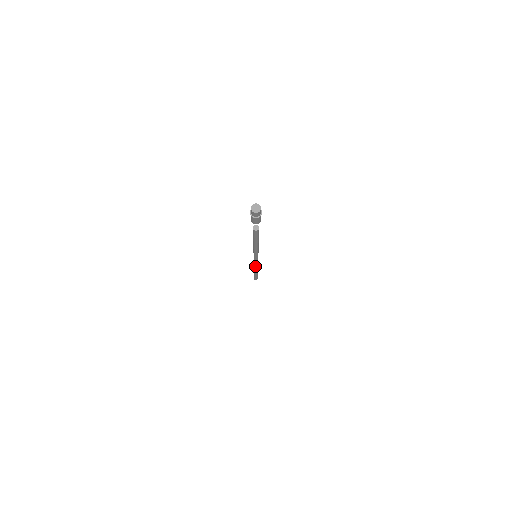
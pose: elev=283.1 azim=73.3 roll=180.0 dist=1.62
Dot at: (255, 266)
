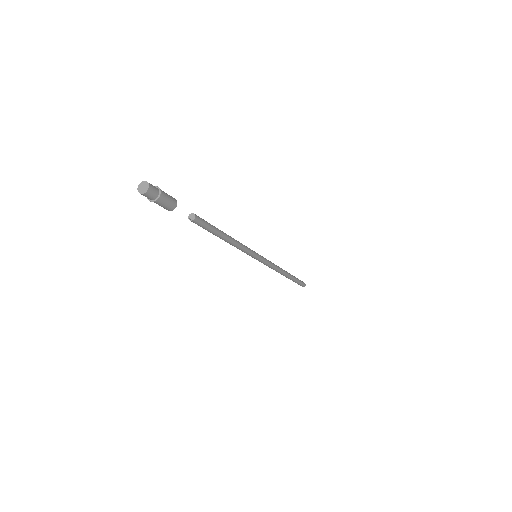
Dot at: (274, 269)
